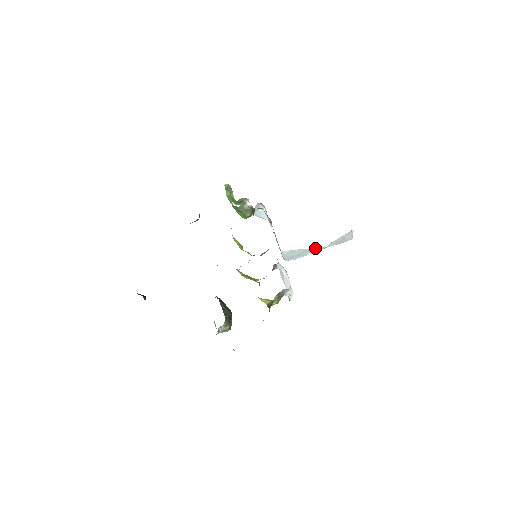
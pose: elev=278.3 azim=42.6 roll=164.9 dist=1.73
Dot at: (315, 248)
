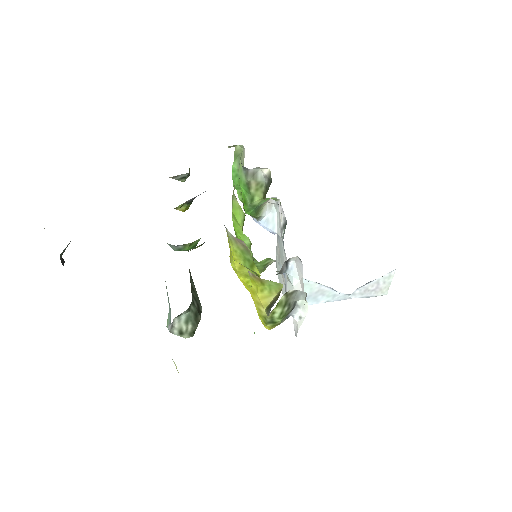
Dot at: (335, 291)
